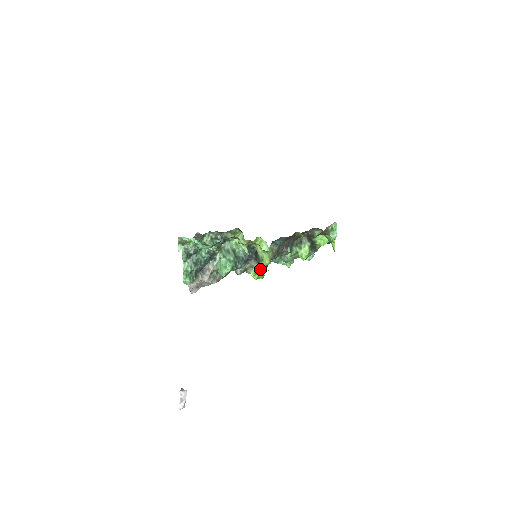
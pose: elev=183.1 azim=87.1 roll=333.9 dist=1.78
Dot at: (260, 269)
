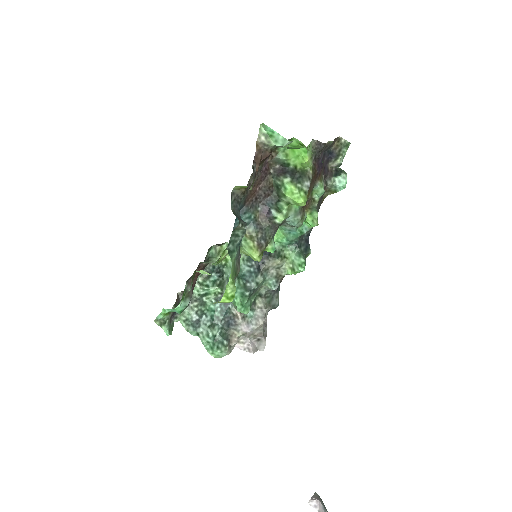
Dot at: (293, 259)
